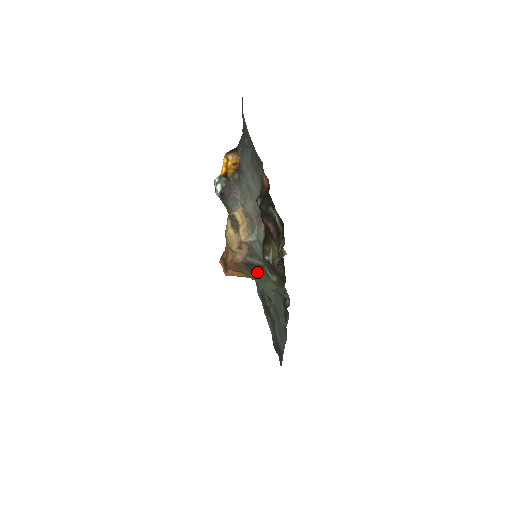
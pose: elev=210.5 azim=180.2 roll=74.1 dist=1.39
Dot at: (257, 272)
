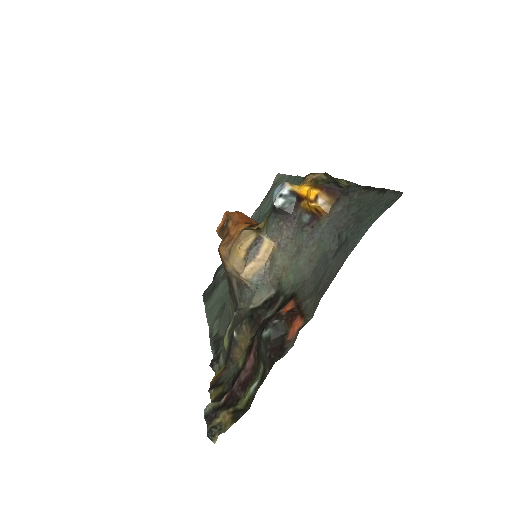
Dot at: (231, 293)
